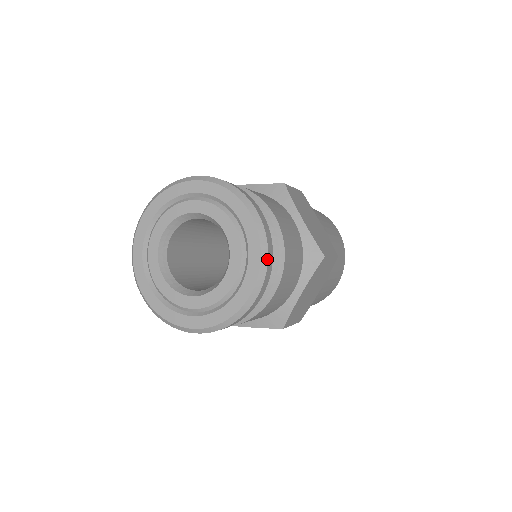
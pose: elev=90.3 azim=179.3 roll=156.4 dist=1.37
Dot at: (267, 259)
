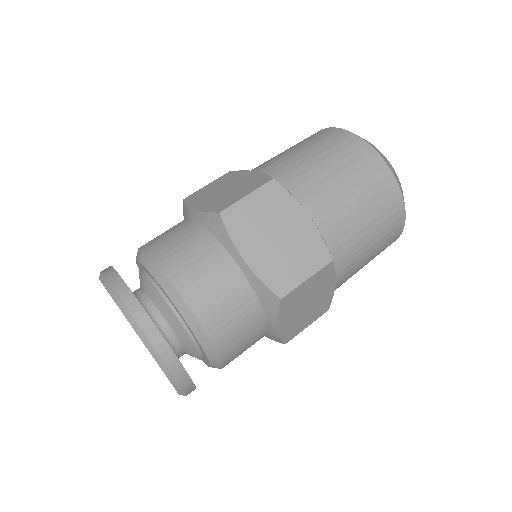
Dot at: (168, 369)
